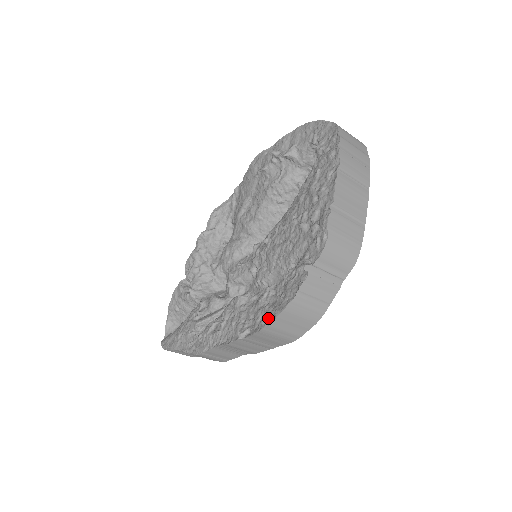
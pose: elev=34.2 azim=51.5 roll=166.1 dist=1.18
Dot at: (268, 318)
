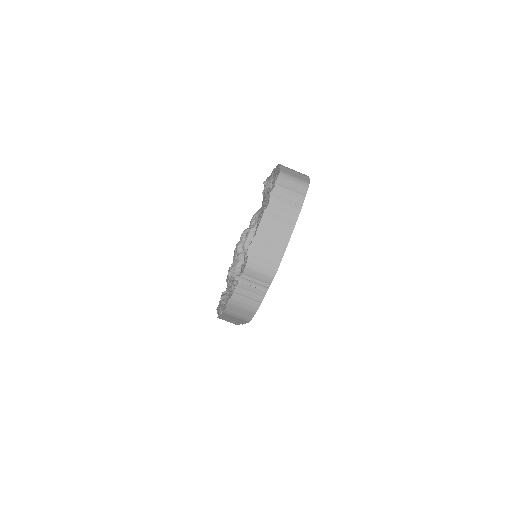
Dot at: occluded
